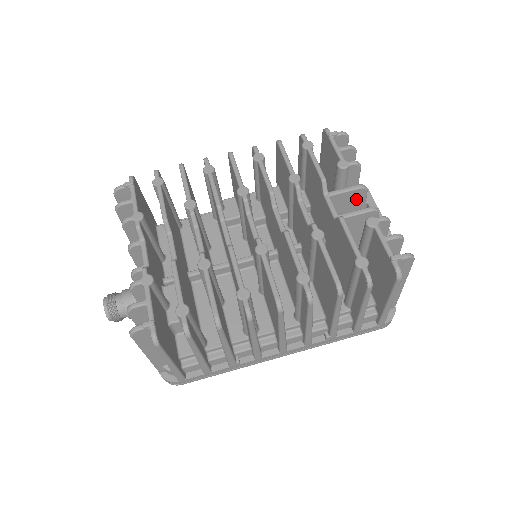
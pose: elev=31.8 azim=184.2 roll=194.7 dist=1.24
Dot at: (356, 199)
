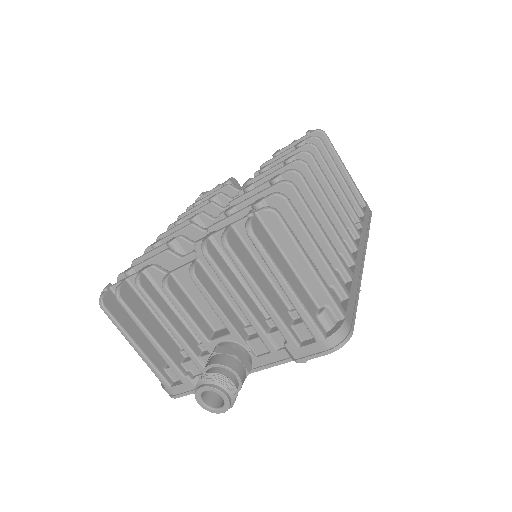
Dot at: occluded
